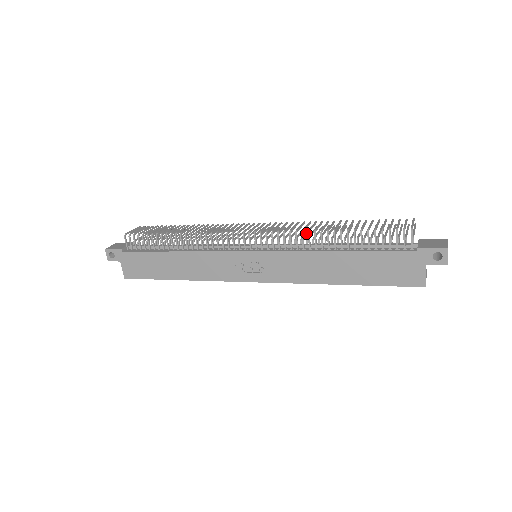
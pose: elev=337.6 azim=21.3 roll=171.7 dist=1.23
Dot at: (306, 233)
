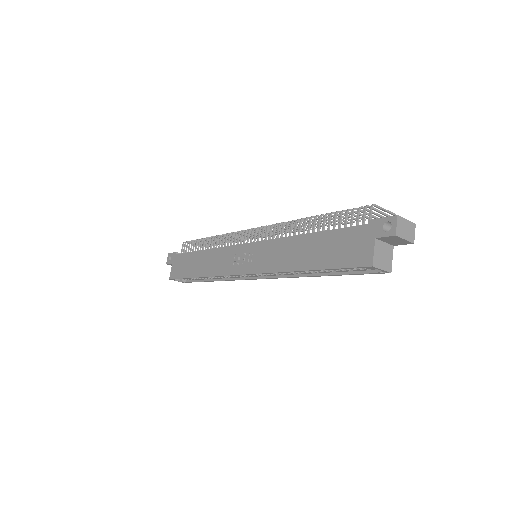
Dot at: occluded
